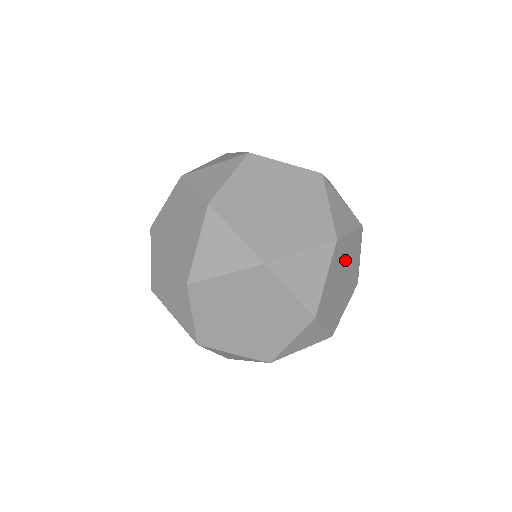
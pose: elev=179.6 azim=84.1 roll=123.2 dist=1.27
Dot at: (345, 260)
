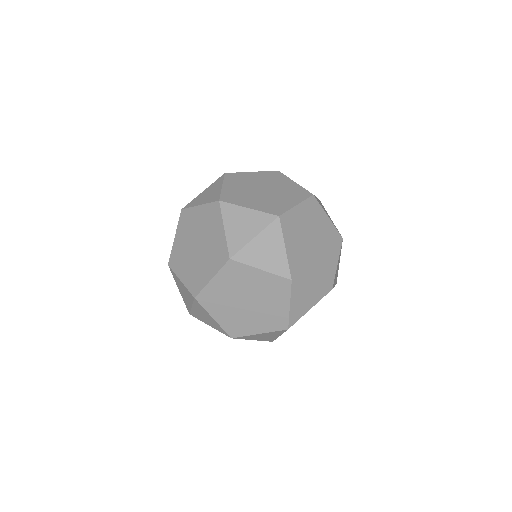
Dot at: occluded
